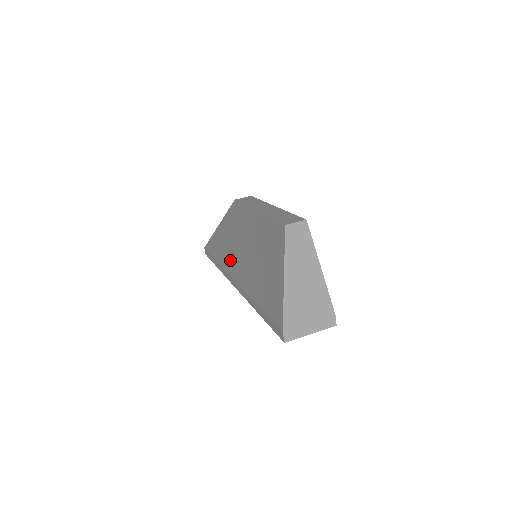
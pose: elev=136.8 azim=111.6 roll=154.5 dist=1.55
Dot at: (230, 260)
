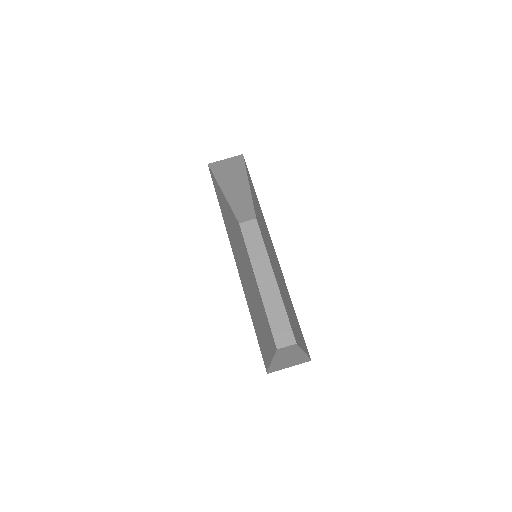
Dot at: (232, 241)
